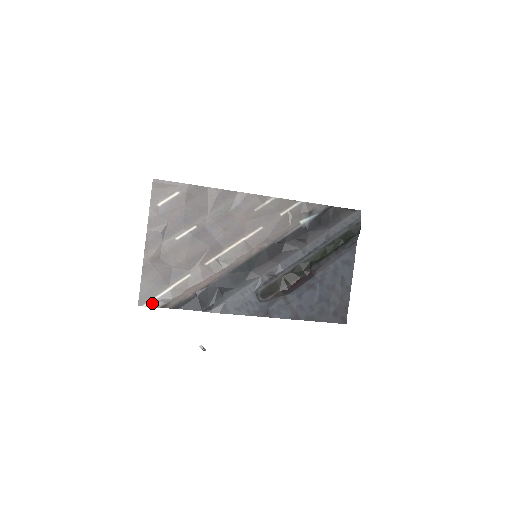
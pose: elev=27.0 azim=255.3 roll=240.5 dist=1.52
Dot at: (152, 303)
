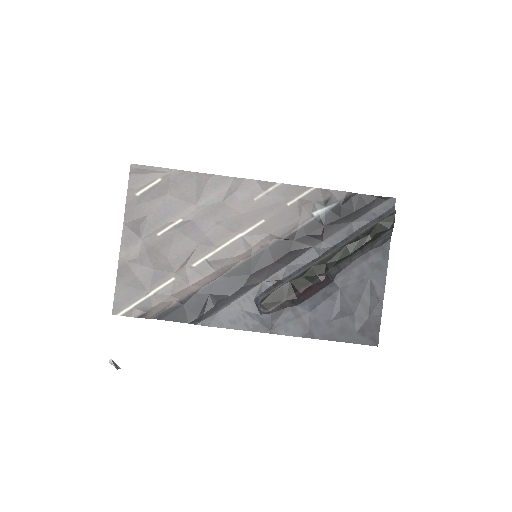
Dot at: (128, 311)
